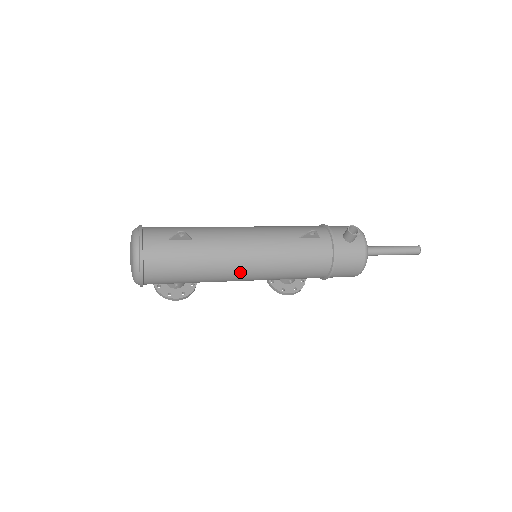
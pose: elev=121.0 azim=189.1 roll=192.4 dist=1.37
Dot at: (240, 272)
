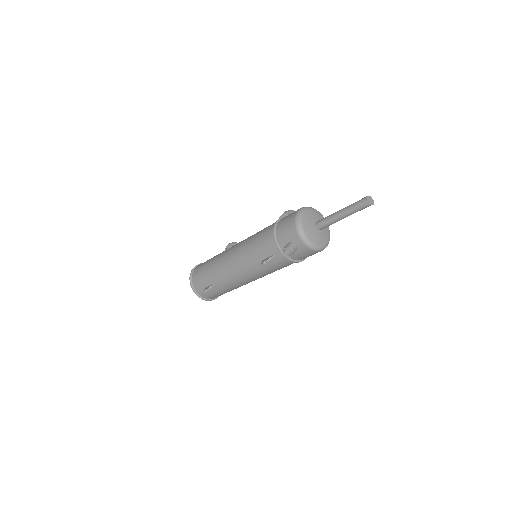
Dot at: occluded
